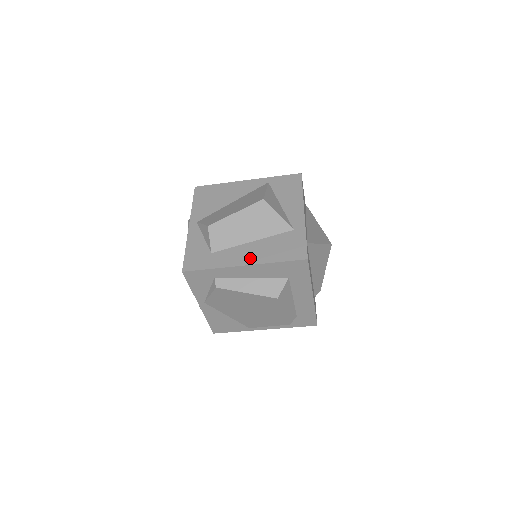
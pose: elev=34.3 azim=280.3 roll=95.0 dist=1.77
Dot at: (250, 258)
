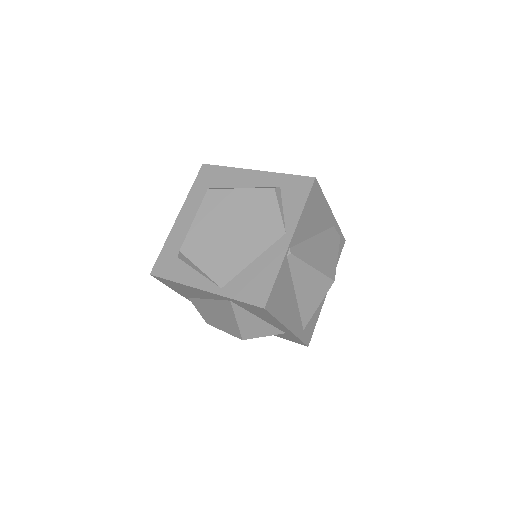
Dot at: occluded
